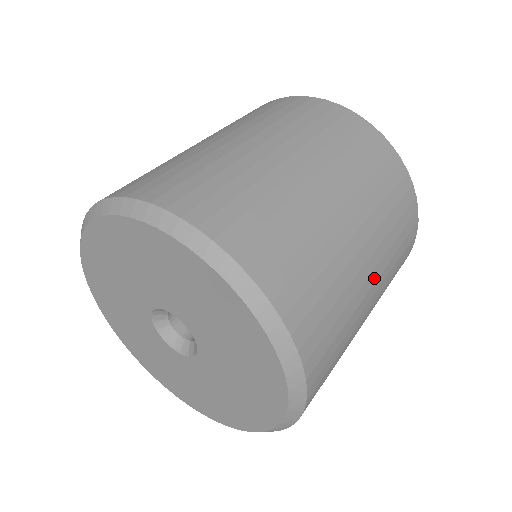
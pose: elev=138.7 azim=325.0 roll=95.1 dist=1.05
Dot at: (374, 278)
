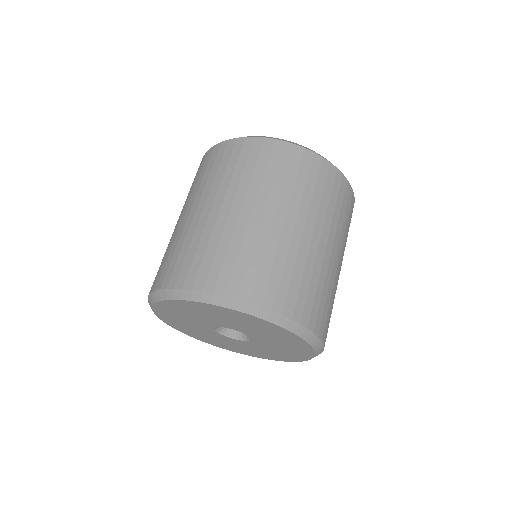
Dot at: occluded
